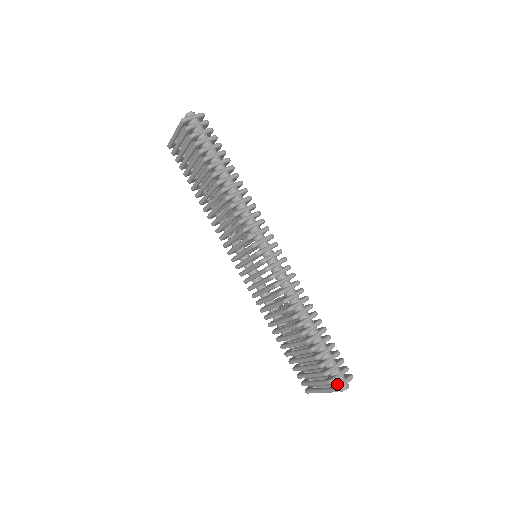
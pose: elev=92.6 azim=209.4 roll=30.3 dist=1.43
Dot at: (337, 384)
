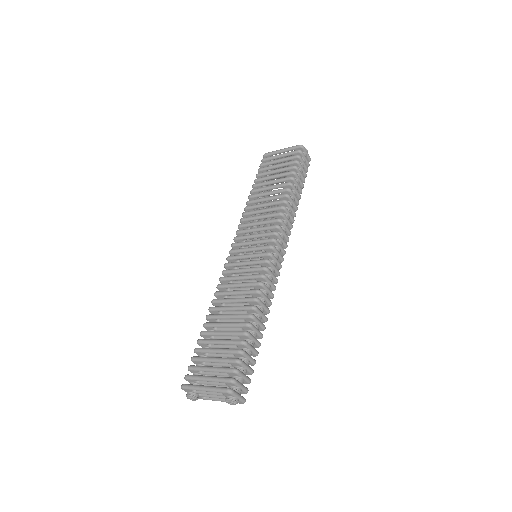
Dot at: (233, 389)
